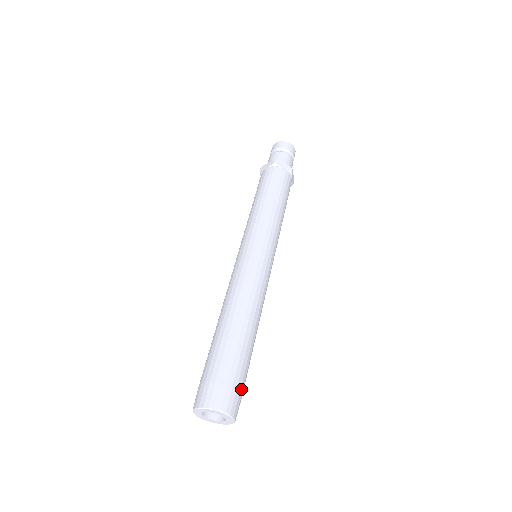
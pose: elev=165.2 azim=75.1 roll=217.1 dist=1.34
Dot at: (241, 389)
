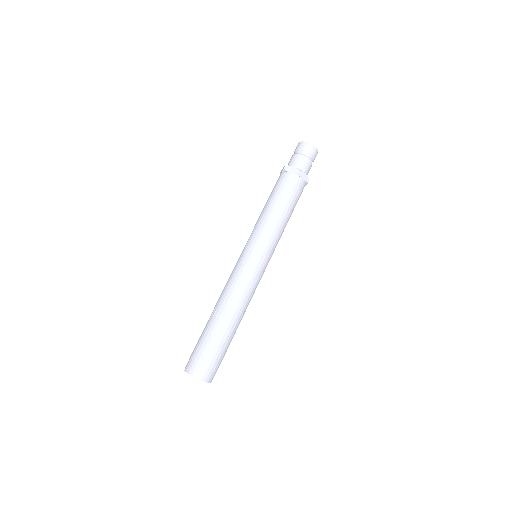
Dot at: (212, 361)
